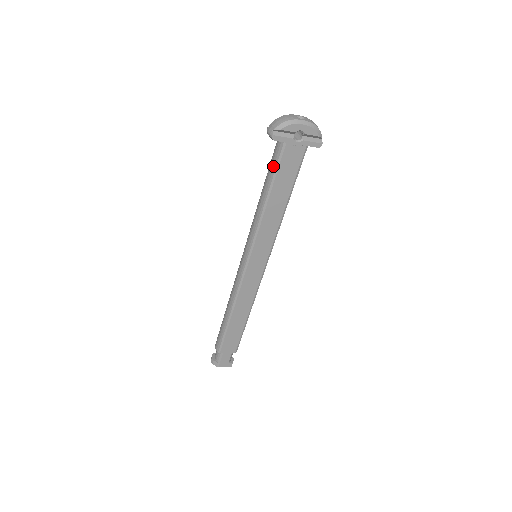
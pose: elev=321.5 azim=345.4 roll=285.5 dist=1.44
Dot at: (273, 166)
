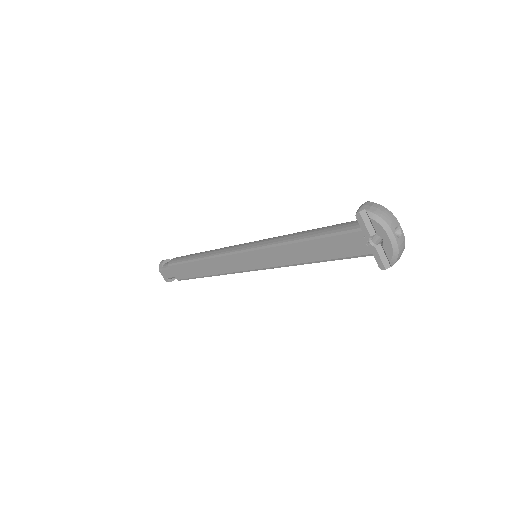
Dot at: (335, 229)
